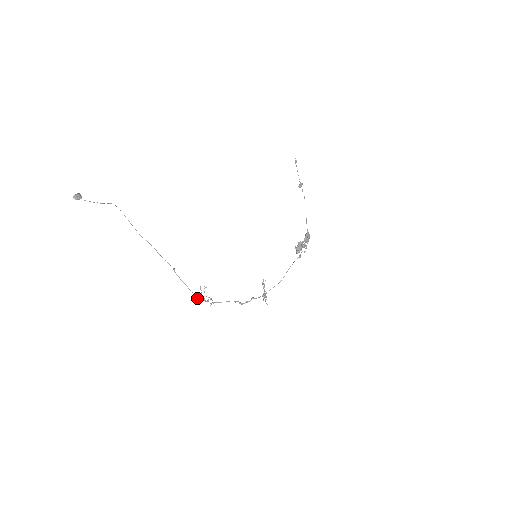
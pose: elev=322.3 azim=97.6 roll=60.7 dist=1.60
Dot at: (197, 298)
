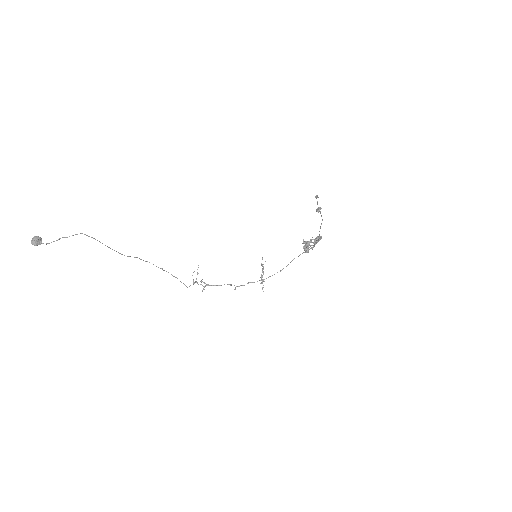
Dot at: (189, 286)
